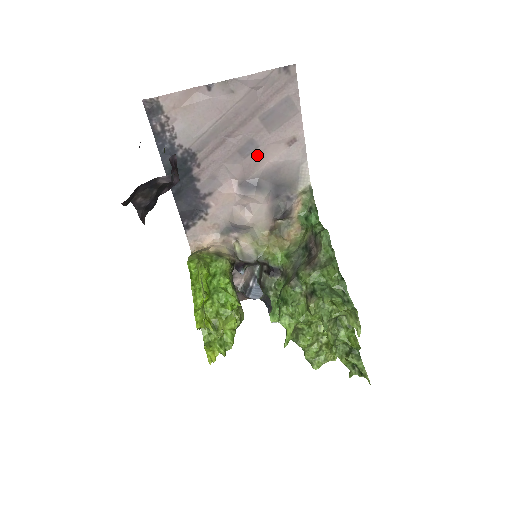
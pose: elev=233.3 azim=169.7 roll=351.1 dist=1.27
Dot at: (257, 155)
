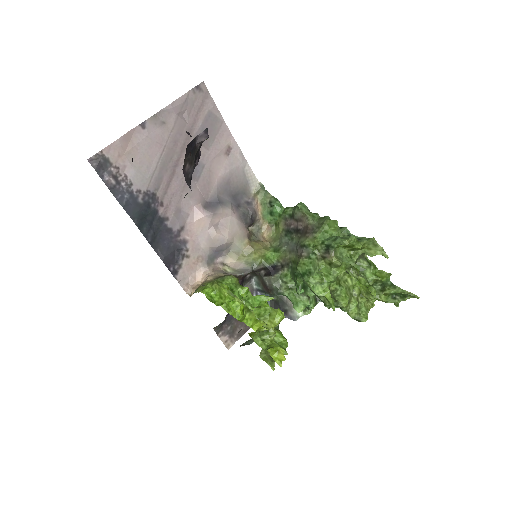
Dot at: (206, 174)
